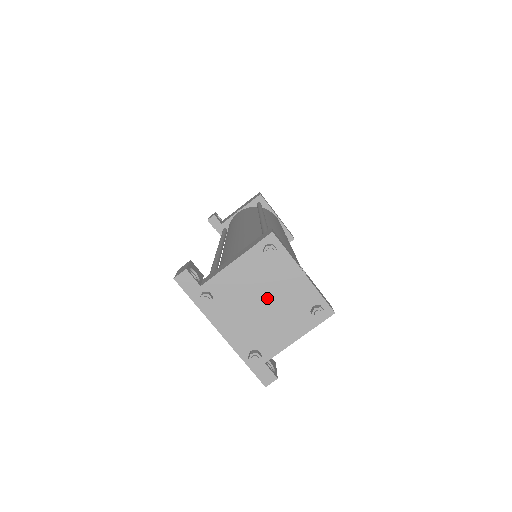
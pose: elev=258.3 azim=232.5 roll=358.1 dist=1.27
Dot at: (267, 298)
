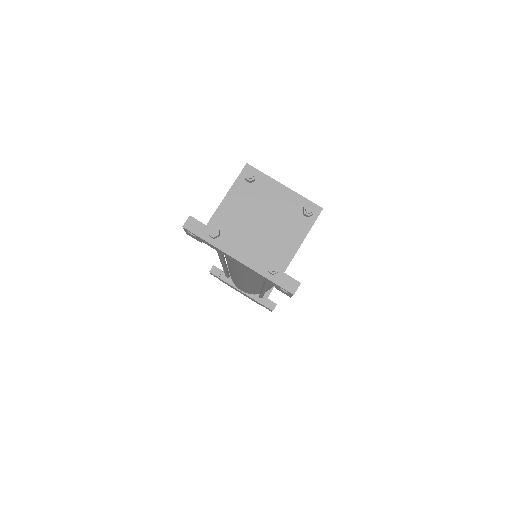
Dot at: (263, 216)
